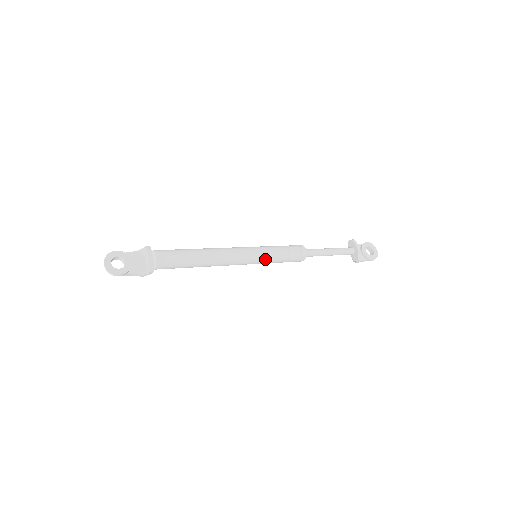
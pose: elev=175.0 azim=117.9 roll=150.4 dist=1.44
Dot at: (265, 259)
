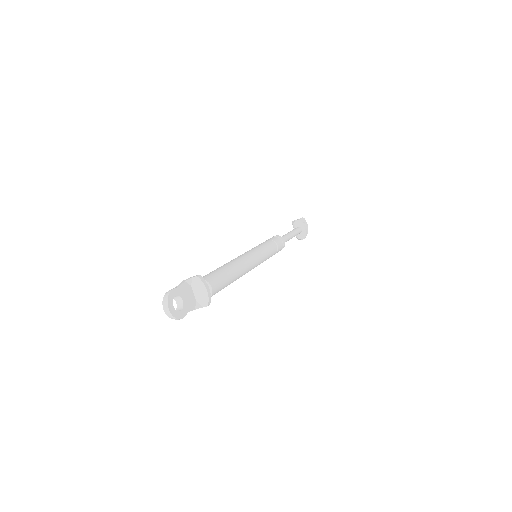
Dot at: (266, 259)
